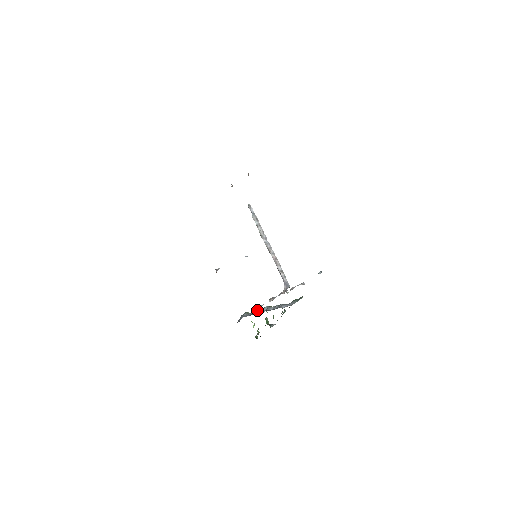
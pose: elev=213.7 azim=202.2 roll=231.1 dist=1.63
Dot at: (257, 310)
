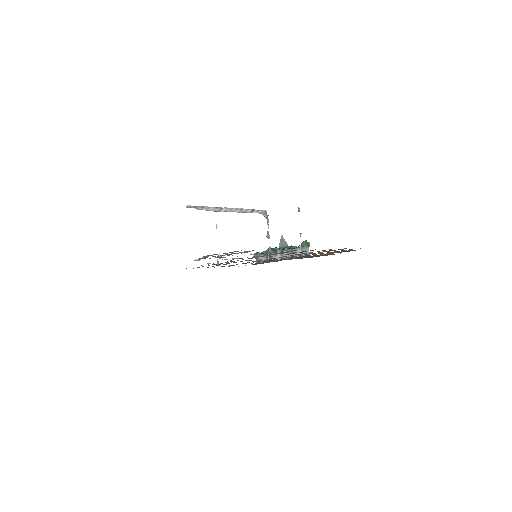
Dot at: occluded
